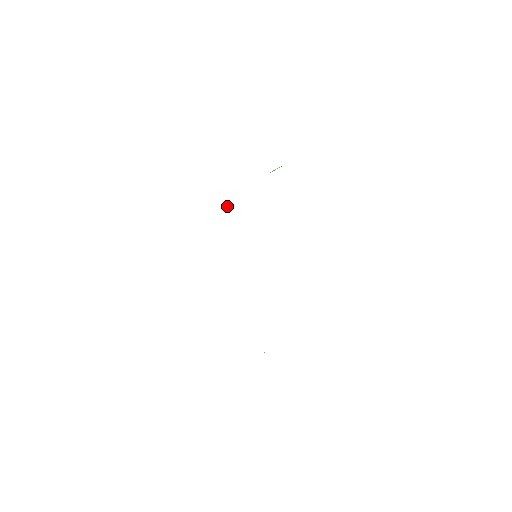
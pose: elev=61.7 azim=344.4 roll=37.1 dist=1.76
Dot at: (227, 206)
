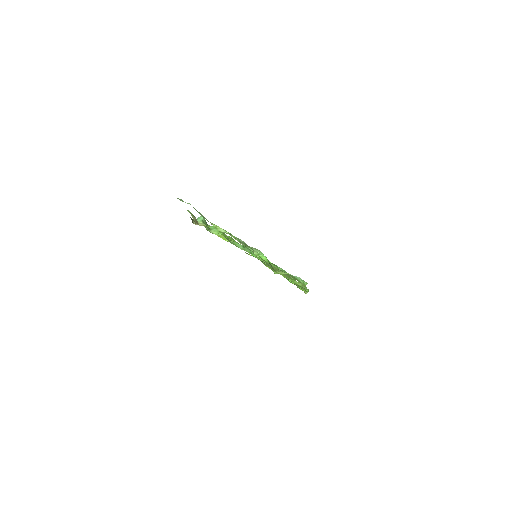
Dot at: (209, 229)
